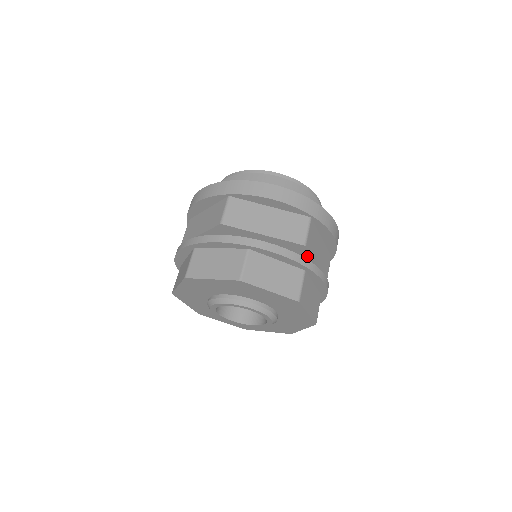
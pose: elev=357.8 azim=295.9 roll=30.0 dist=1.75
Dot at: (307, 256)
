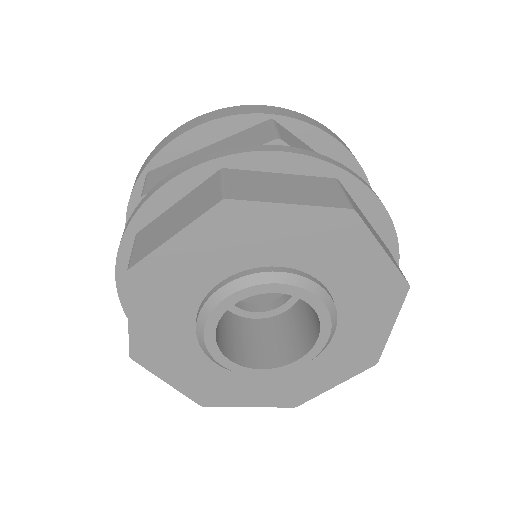
Dot at: occluded
